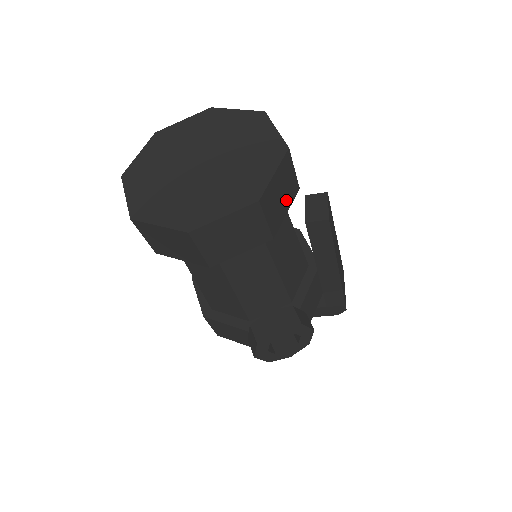
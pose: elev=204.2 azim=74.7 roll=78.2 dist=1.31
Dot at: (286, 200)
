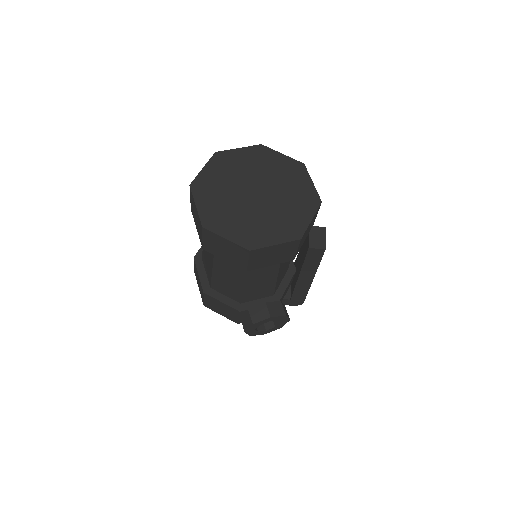
Dot at: (307, 234)
